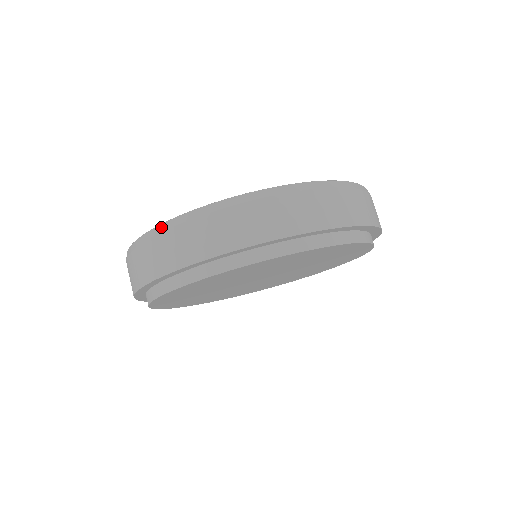
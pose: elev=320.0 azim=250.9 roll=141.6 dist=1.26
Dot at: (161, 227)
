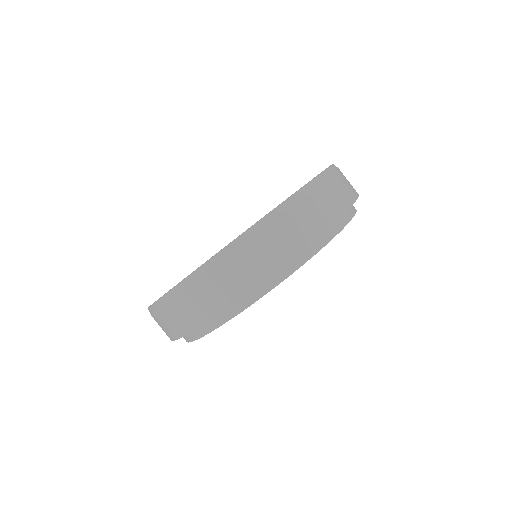
Dot at: (177, 289)
